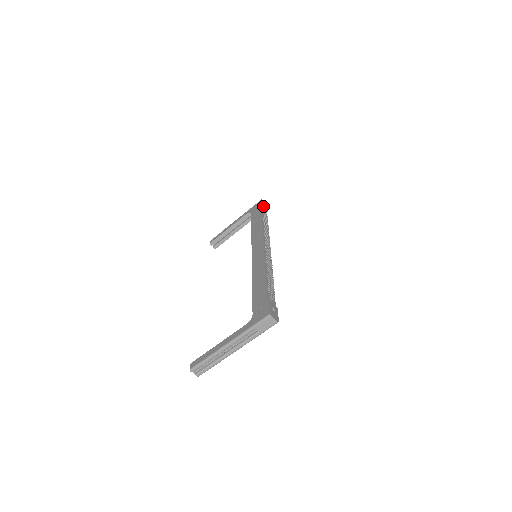
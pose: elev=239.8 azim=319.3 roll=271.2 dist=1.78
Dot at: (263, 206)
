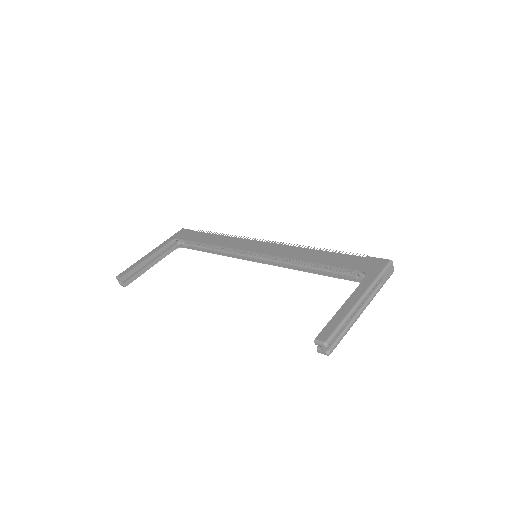
Dot at: (194, 231)
